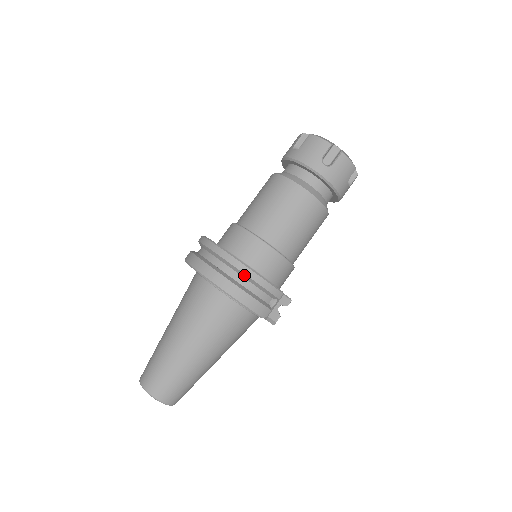
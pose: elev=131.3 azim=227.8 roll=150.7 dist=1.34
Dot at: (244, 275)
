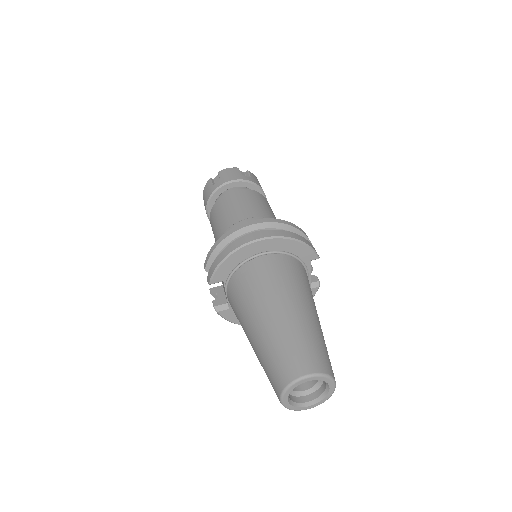
Dot at: (283, 226)
